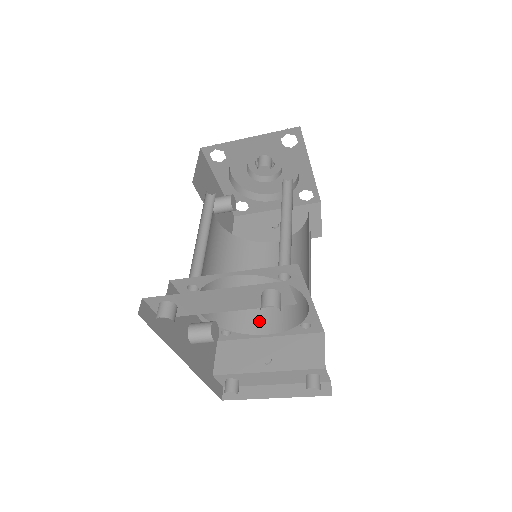
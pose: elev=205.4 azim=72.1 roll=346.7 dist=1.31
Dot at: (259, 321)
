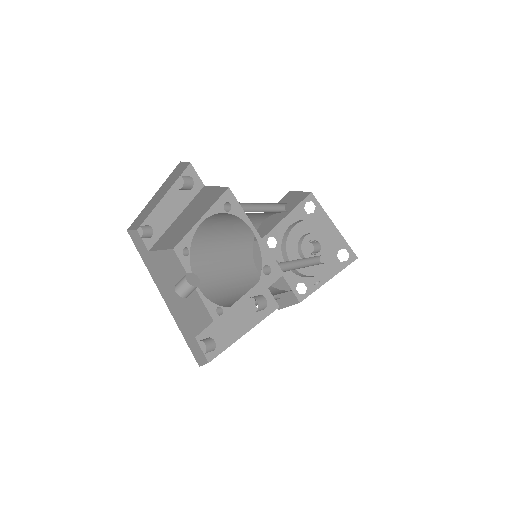
Dot at: occluded
